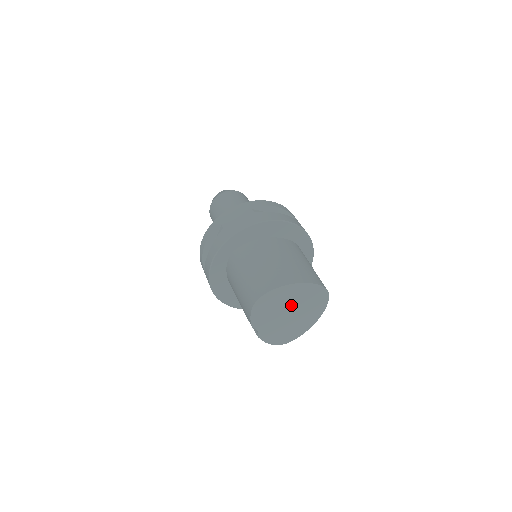
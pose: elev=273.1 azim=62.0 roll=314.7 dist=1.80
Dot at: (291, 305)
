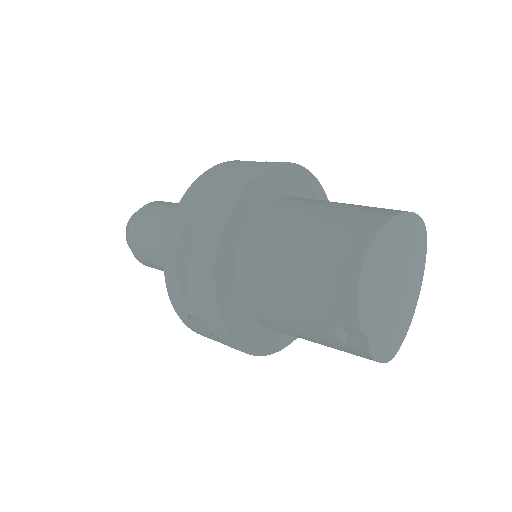
Dot at: (396, 266)
